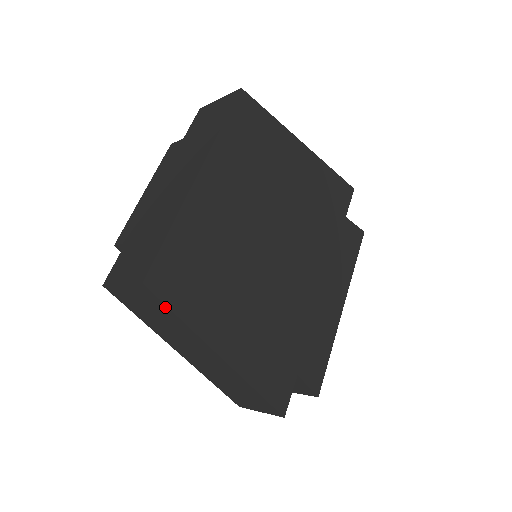
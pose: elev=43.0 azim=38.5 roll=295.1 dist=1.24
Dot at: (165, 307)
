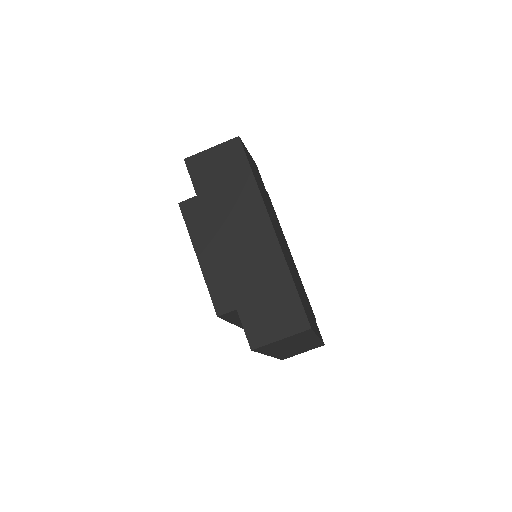
Dot at: (311, 333)
